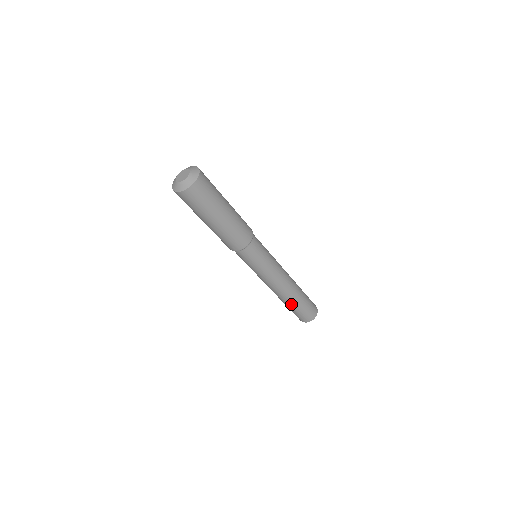
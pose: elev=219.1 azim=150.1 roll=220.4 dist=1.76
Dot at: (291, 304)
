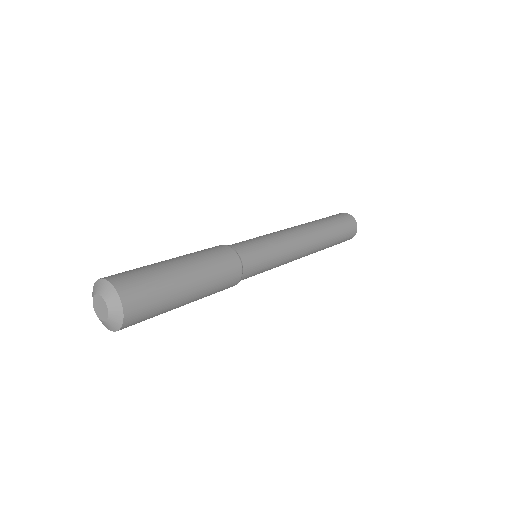
Dot at: (326, 247)
